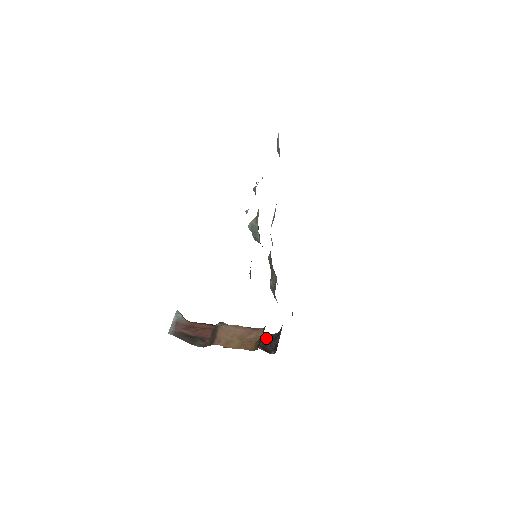
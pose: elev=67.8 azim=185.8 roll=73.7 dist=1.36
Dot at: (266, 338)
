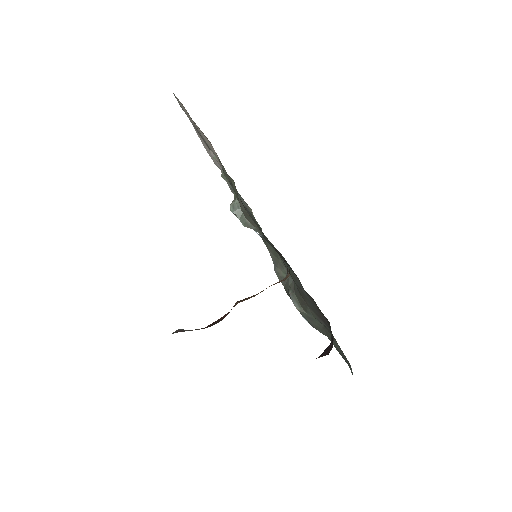
Dot at: occluded
